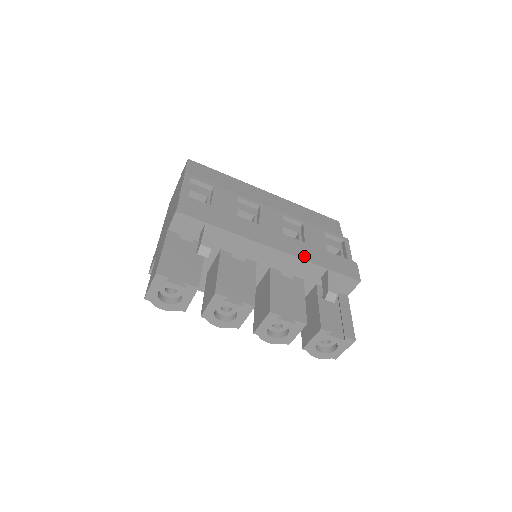
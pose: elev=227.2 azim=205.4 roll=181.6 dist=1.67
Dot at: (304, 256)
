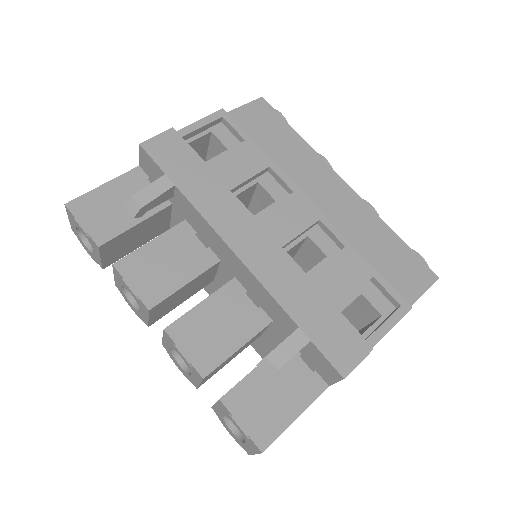
Dot at: (276, 288)
